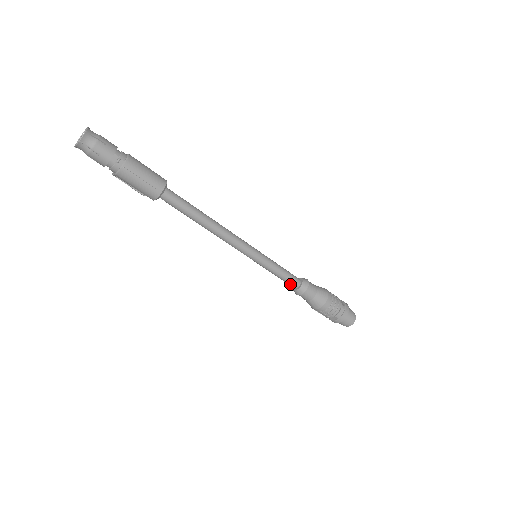
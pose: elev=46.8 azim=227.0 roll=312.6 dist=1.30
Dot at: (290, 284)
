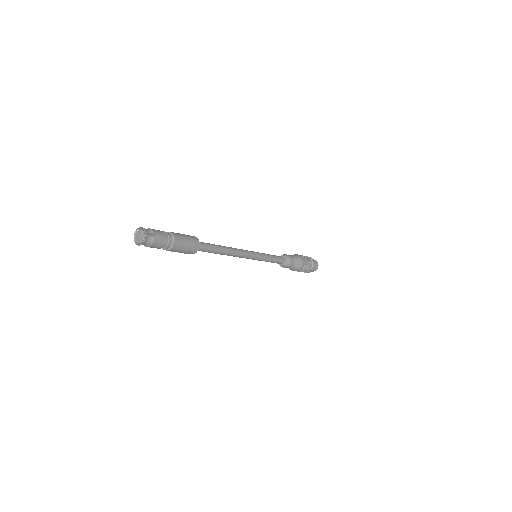
Dot at: occluded
